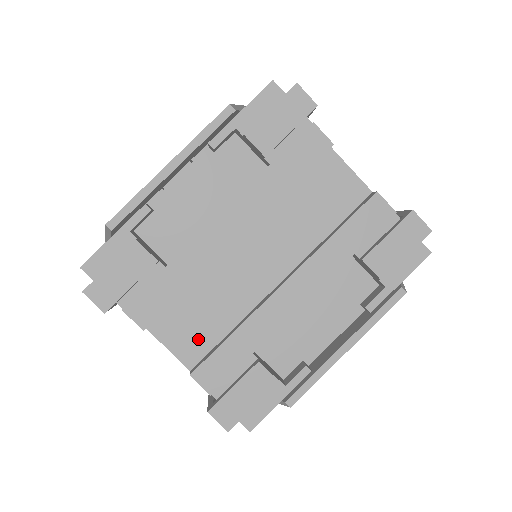
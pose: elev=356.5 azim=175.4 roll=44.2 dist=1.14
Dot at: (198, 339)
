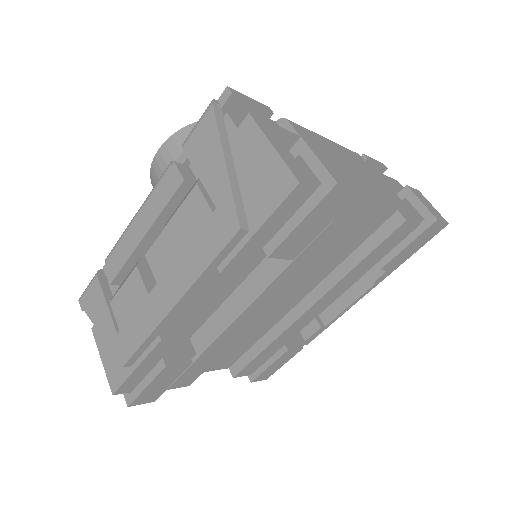
Dot at: (232, 356)
